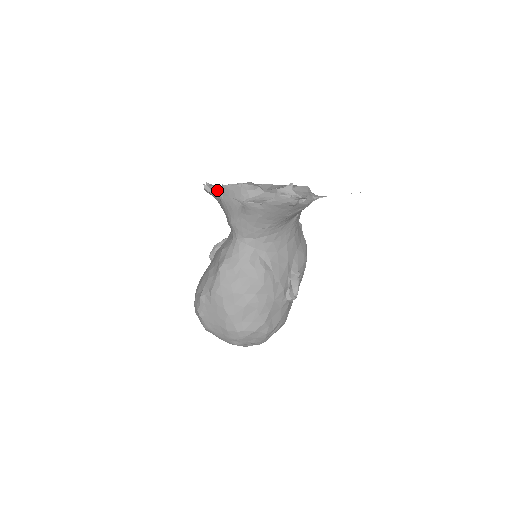
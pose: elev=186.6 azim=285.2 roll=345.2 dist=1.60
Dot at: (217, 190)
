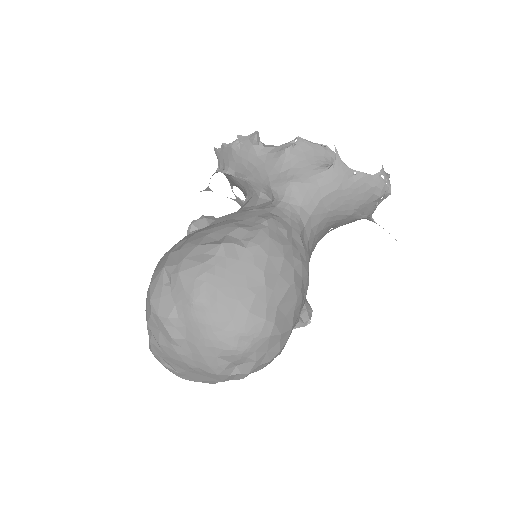
Dot at: (269, 146)
